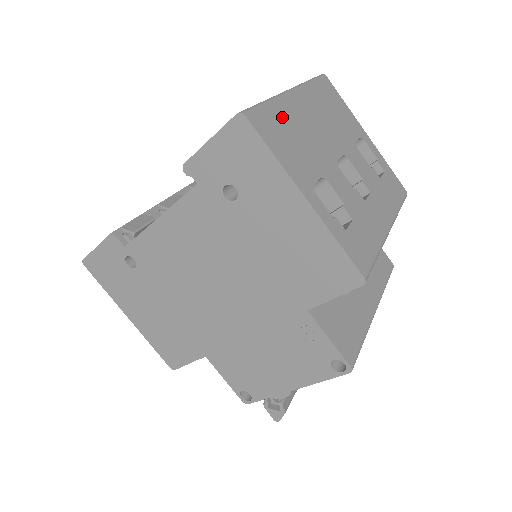
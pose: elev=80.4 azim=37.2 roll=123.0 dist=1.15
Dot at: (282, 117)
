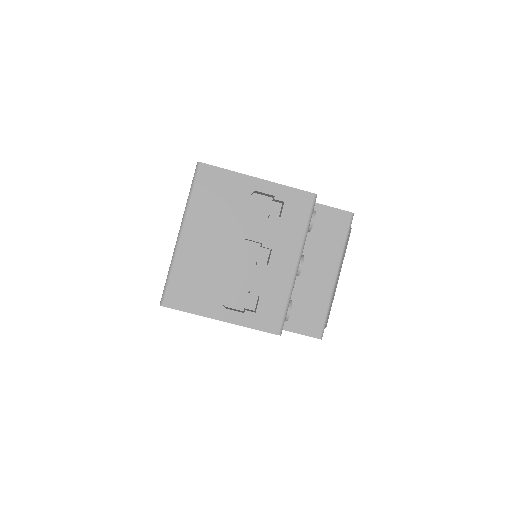
Dot at: (183, 273)
